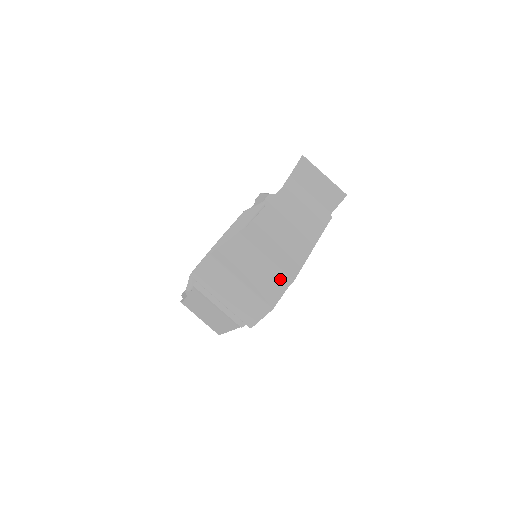
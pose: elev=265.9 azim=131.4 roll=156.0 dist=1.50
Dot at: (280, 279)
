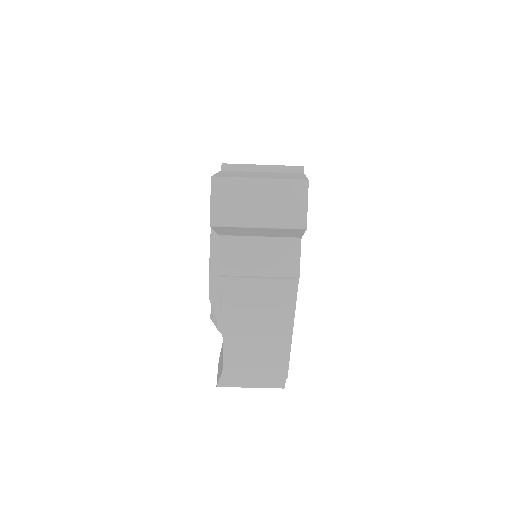
Dot at: occluded
